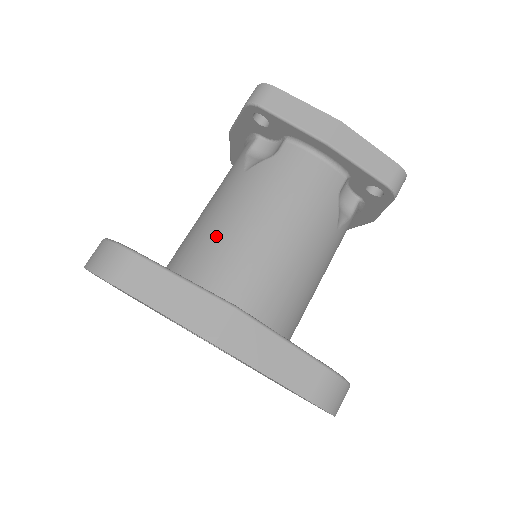
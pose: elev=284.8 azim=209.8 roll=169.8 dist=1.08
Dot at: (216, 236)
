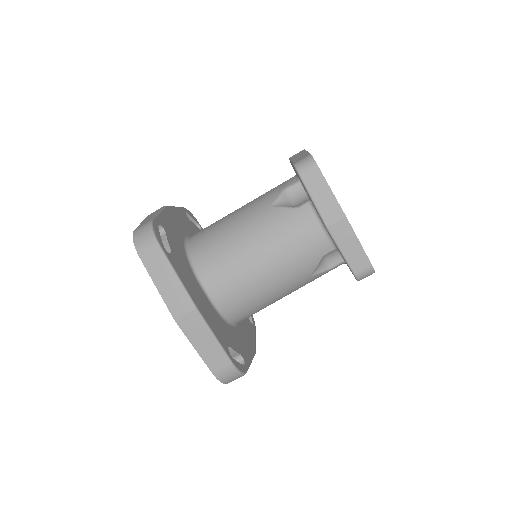
Dot at: (225, 243)
